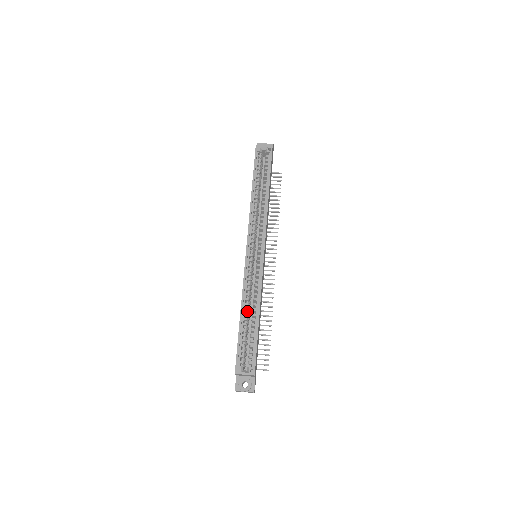
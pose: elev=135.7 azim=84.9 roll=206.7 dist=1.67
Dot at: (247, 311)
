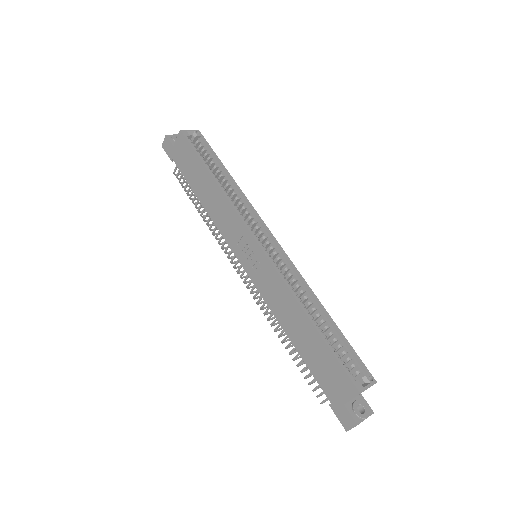
Dot at: (309, 314)
